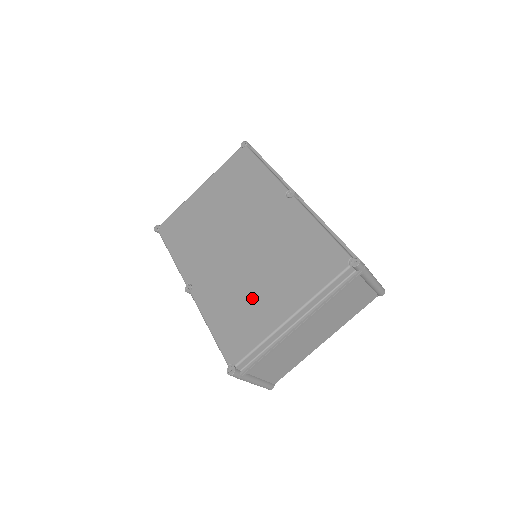
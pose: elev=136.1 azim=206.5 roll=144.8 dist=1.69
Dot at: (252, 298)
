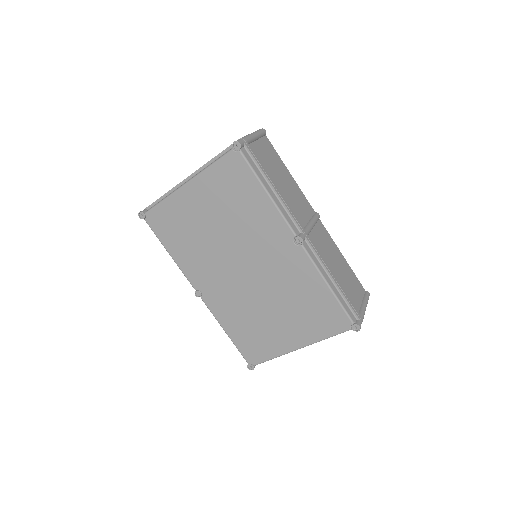
Dot at: (264, 324)
